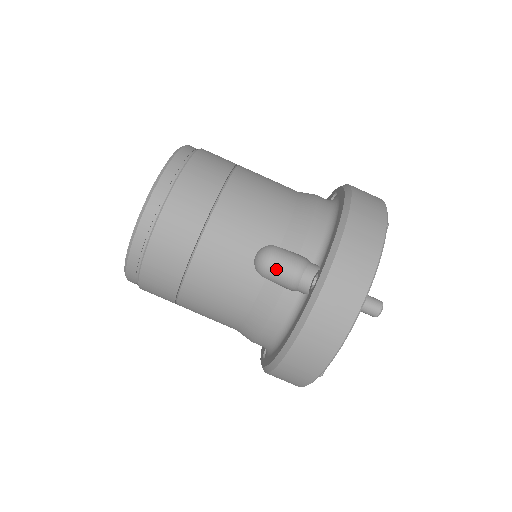
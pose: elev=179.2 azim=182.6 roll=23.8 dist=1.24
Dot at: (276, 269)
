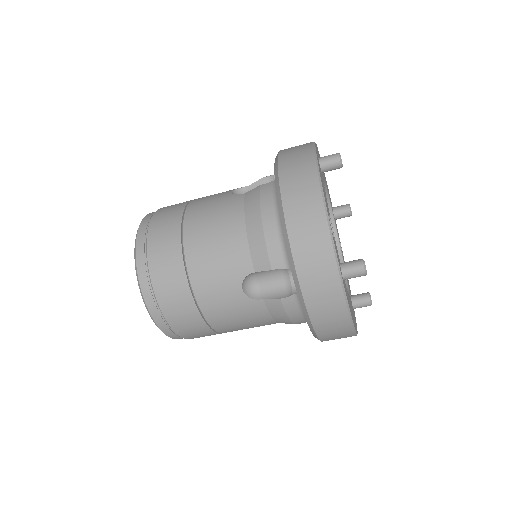
Dot at: (267, 283)
